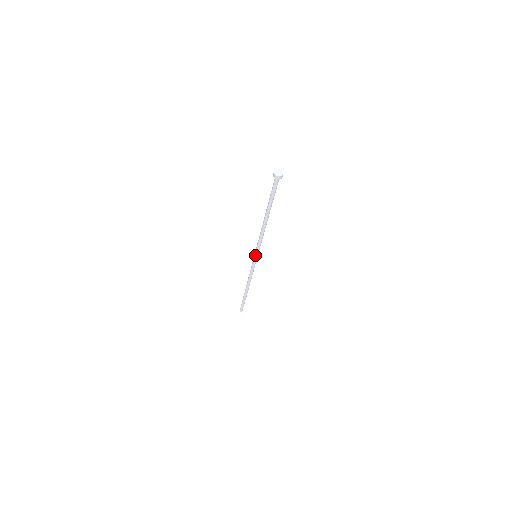
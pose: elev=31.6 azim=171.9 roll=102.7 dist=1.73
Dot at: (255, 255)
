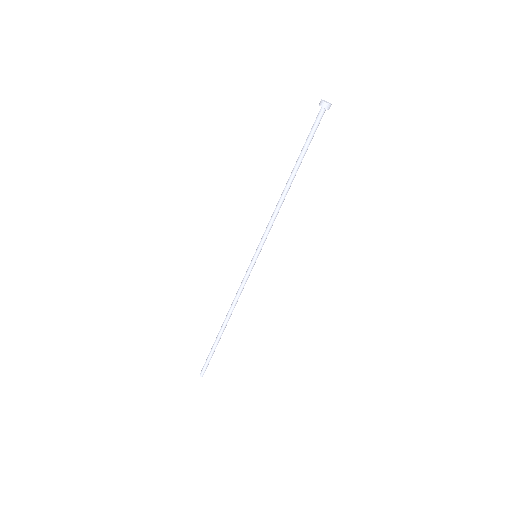
Dot at: (257, 253)
